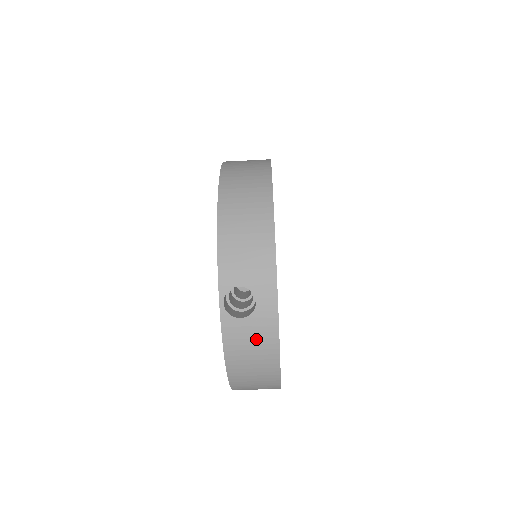
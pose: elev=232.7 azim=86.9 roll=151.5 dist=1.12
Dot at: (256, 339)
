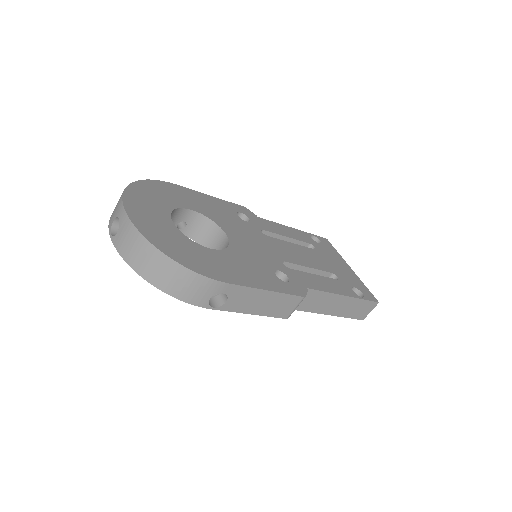
Dot at: (127, 236)
